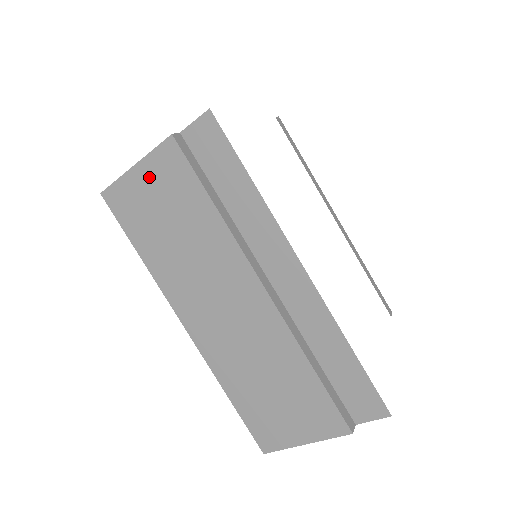
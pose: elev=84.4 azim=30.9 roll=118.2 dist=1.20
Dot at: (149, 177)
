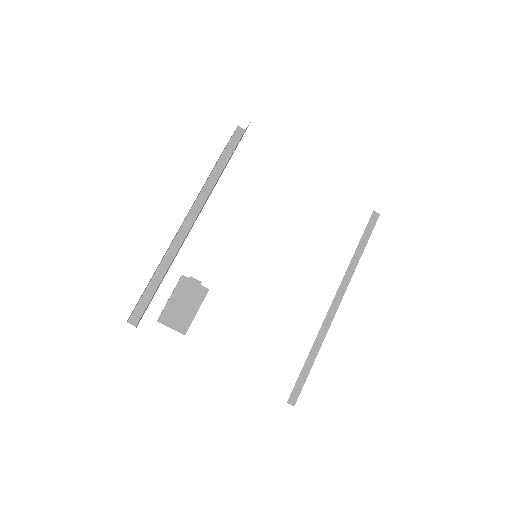
Dot at: occluded
